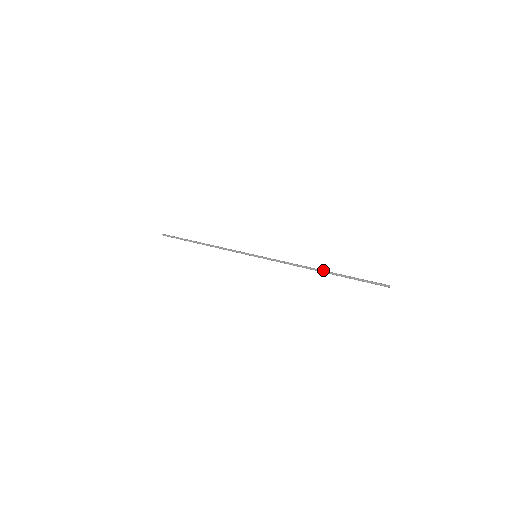
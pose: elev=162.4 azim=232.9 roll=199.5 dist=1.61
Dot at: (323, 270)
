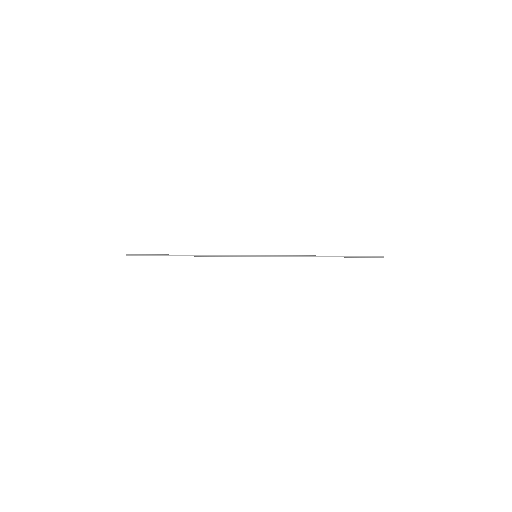
Dot at: occluded
